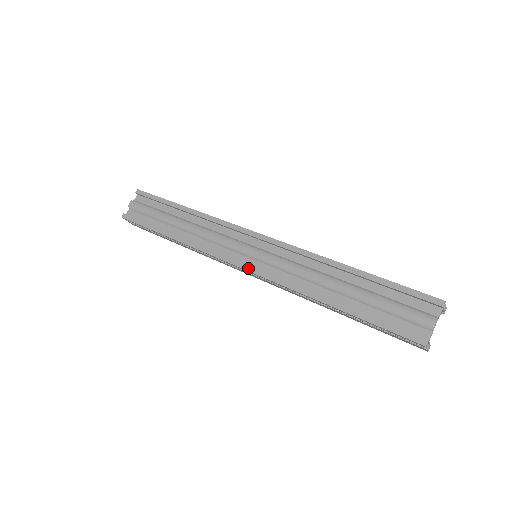
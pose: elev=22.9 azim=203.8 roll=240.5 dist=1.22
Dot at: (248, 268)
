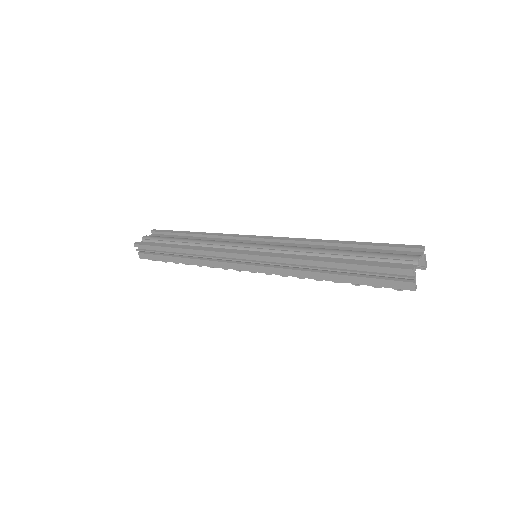
Dot at: (250, 253)
